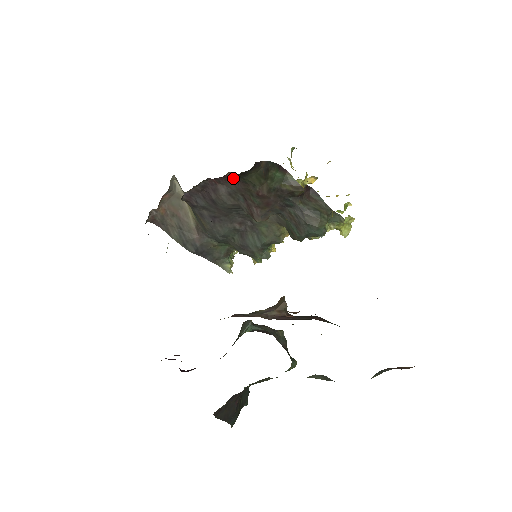
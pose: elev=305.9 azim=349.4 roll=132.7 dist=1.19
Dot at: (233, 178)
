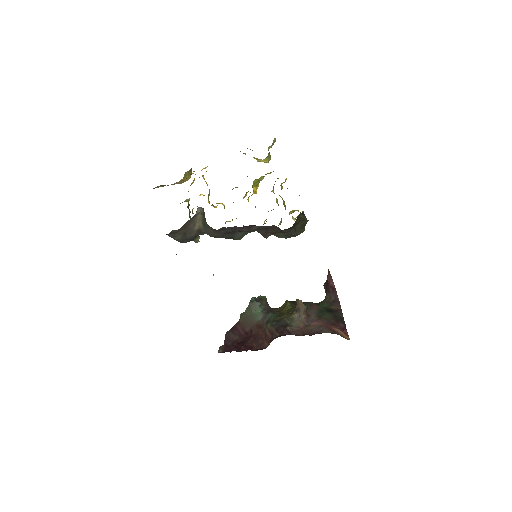
Dot at: occluded
